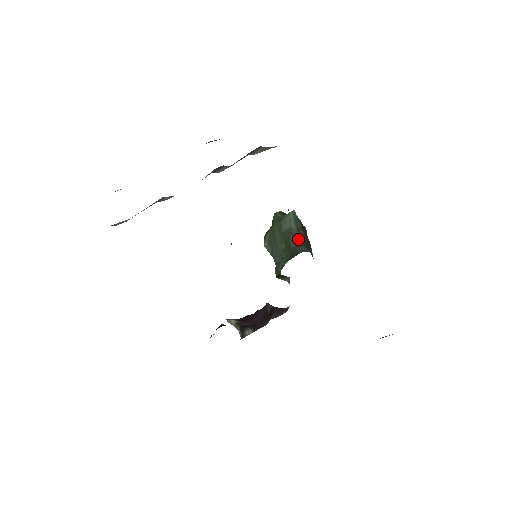
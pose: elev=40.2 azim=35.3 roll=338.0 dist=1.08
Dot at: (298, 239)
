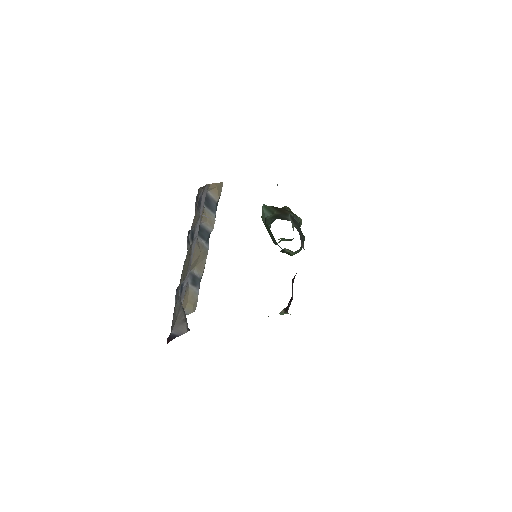
Dot at: (270, 219)
